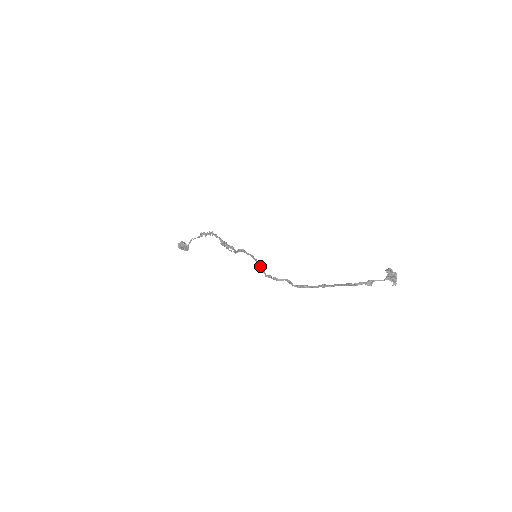
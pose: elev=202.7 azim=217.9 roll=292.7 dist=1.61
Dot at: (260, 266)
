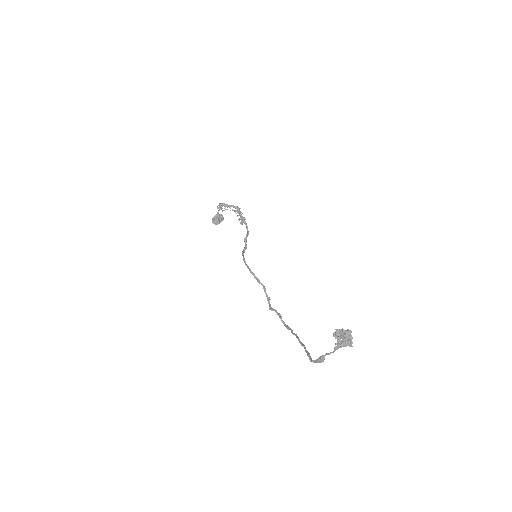
Dot at: (259, 282)
